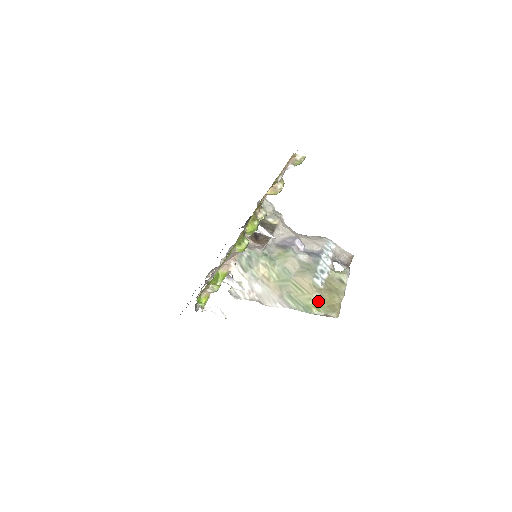
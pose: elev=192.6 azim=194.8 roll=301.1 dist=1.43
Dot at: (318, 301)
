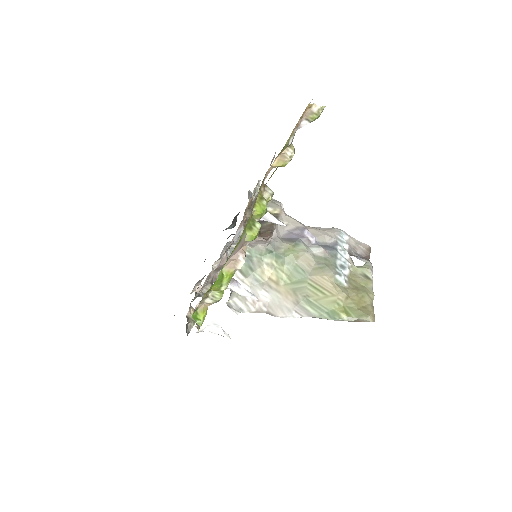
Dot at: (345, 303)
